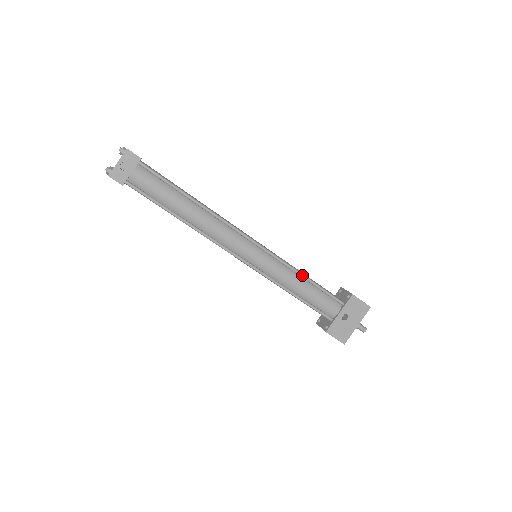
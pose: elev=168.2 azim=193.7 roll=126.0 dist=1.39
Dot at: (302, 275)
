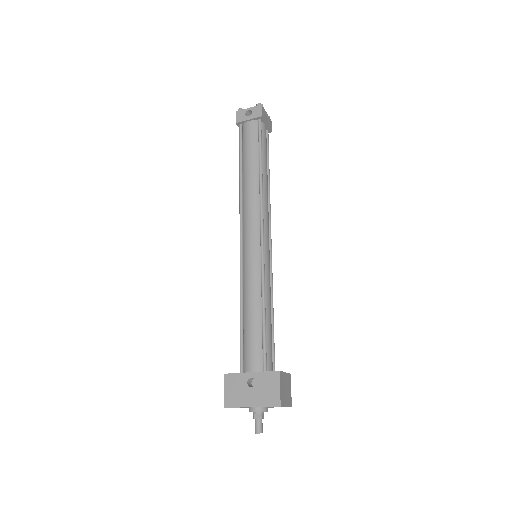
Dot at: (263, 302)
